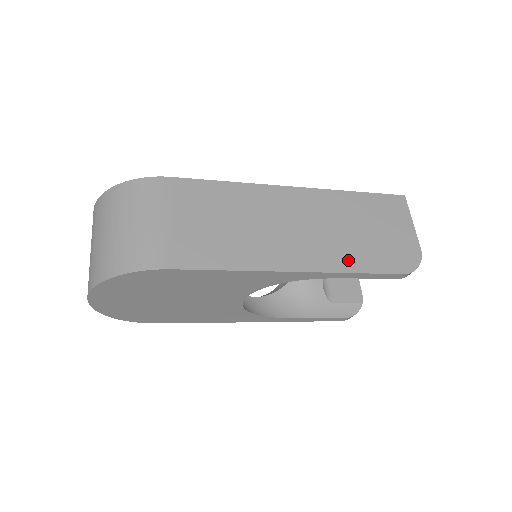
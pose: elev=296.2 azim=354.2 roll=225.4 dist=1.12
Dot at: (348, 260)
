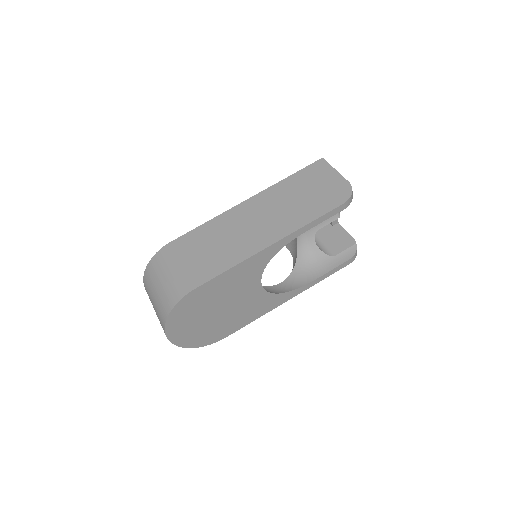
Dot at: (302, 218)
